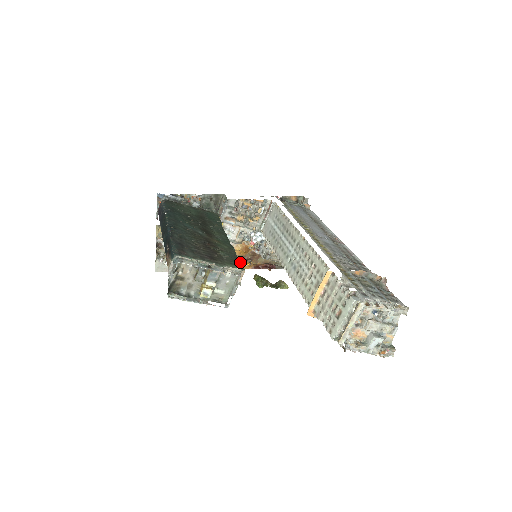
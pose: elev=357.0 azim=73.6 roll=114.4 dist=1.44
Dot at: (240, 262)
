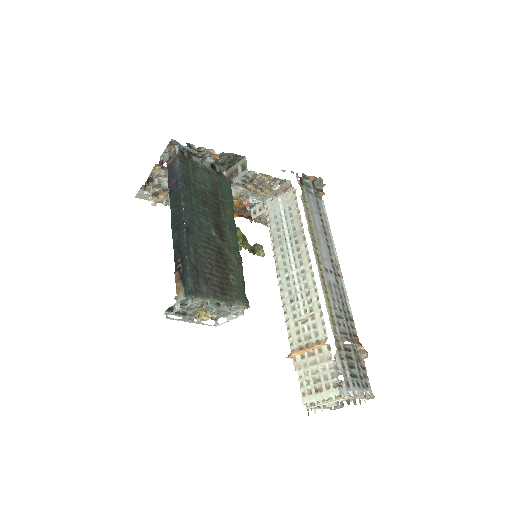
Dot at: occluded
